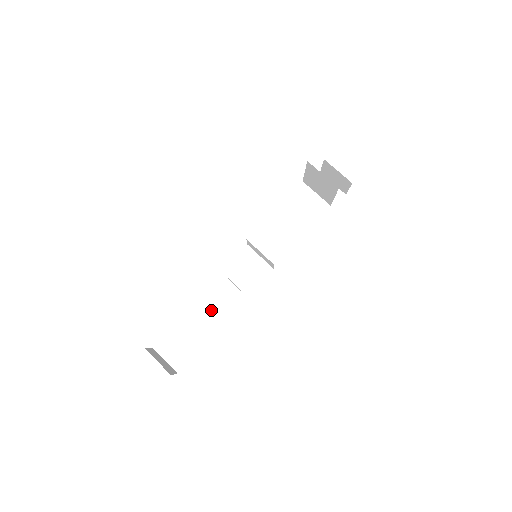
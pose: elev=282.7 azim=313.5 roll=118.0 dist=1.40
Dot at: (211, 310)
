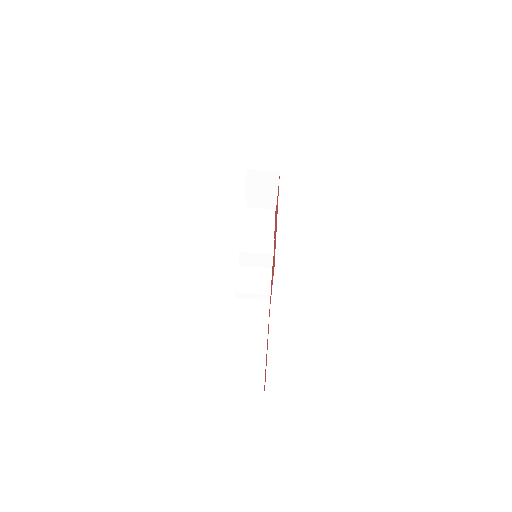
Dot at: (250, 328)
